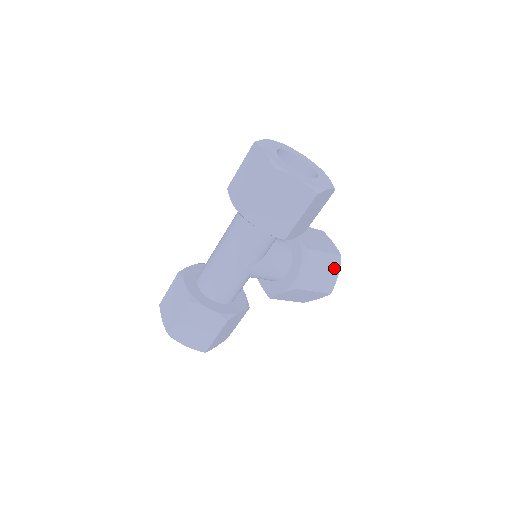
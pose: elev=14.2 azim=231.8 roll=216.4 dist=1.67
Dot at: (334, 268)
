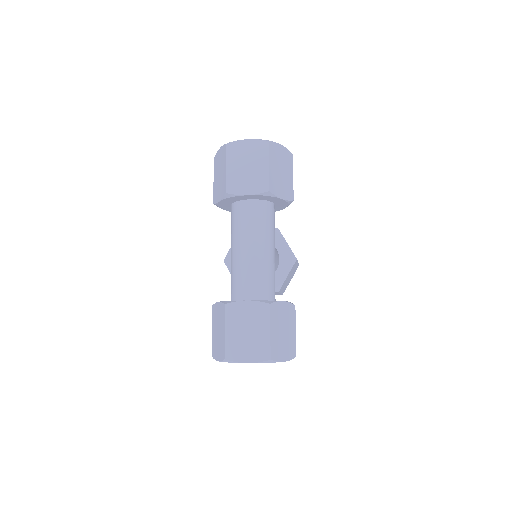
Dot at: occluded
